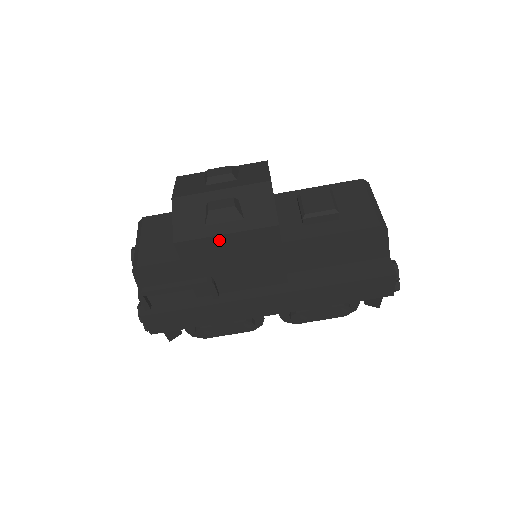
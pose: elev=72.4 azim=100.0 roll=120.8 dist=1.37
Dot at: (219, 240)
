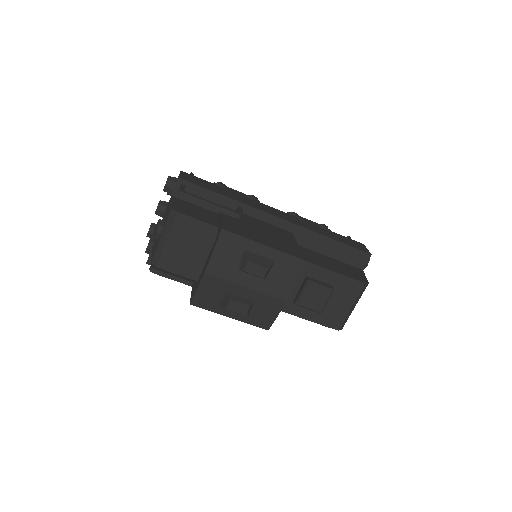
Dot at: occluded
